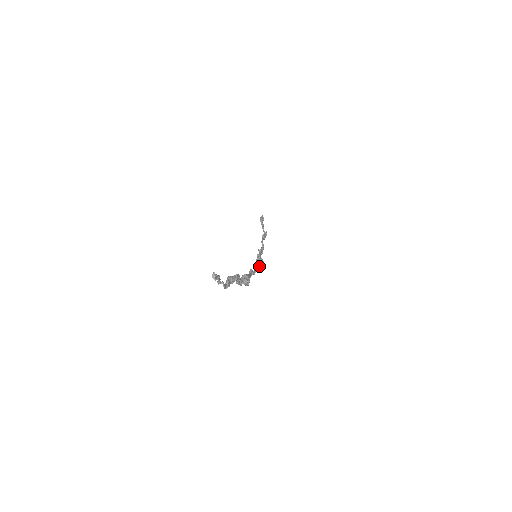
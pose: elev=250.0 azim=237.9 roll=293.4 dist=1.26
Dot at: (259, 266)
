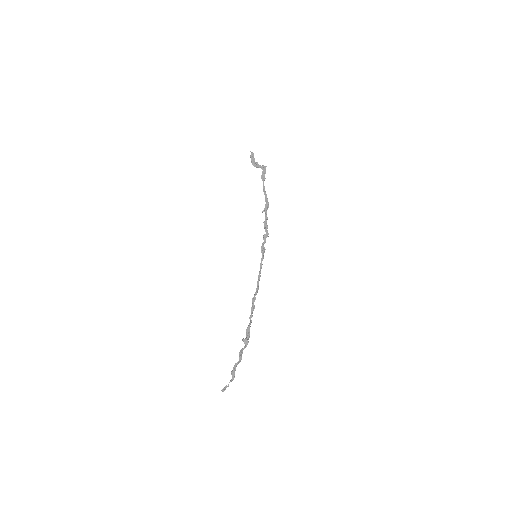
Dot at: occluded
